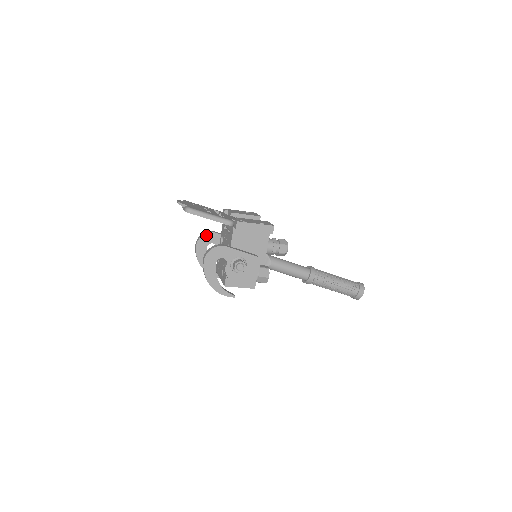
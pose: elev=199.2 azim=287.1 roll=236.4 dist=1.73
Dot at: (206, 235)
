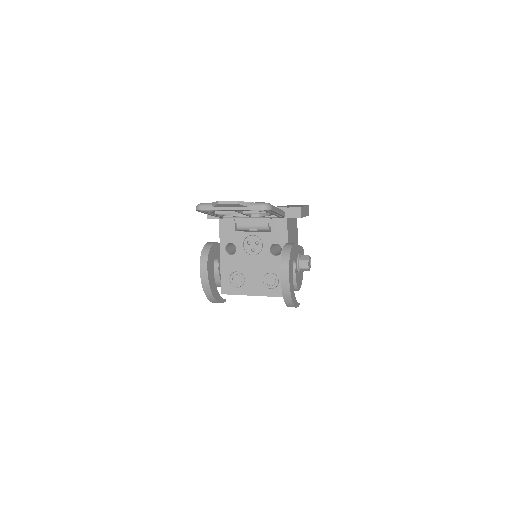
Dot at: (211, 249)
